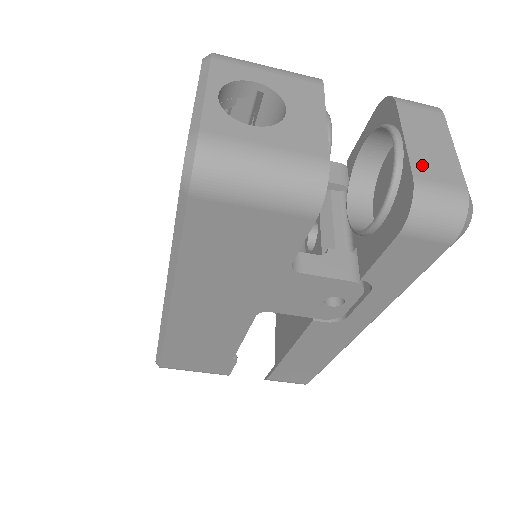
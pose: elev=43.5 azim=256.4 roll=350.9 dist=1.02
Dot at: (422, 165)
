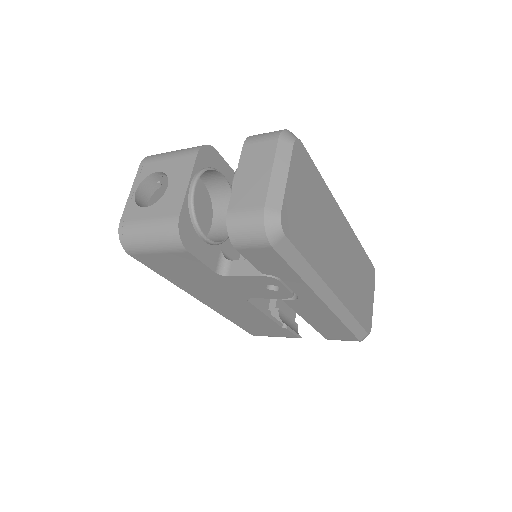
Dot at: (238, 198)
